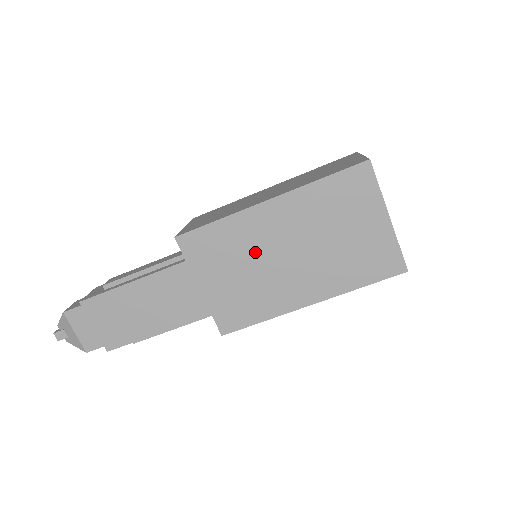
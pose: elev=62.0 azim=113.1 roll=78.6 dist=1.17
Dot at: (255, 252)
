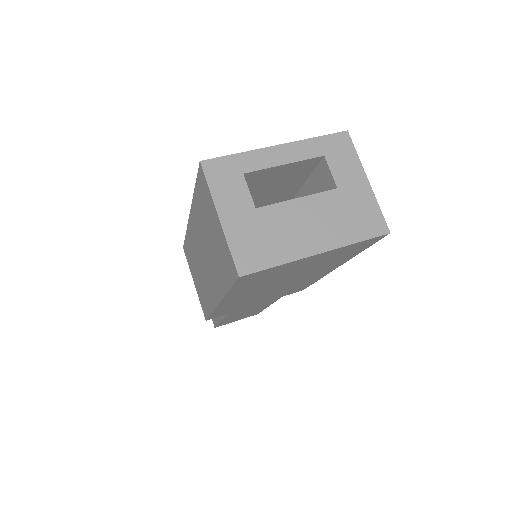
Dot at: (257, 297)
